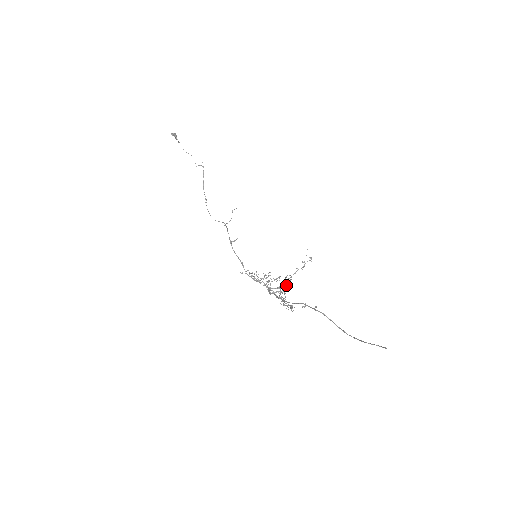
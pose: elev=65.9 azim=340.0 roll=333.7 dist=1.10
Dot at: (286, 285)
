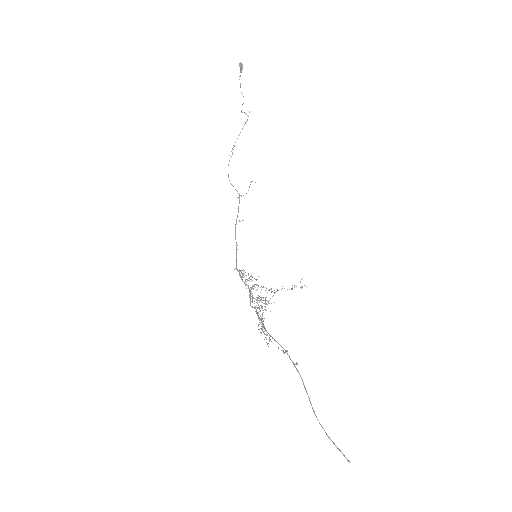
Dot at: occluded
